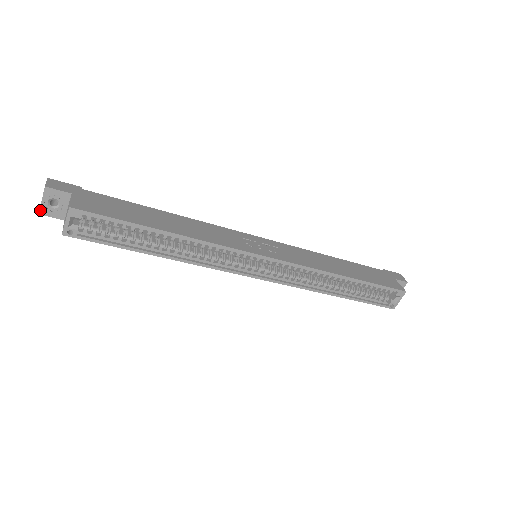
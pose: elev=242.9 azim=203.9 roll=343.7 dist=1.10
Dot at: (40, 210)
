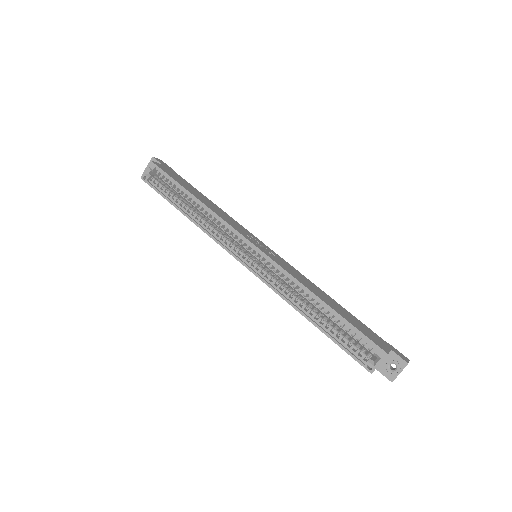
Dot at: occluded
